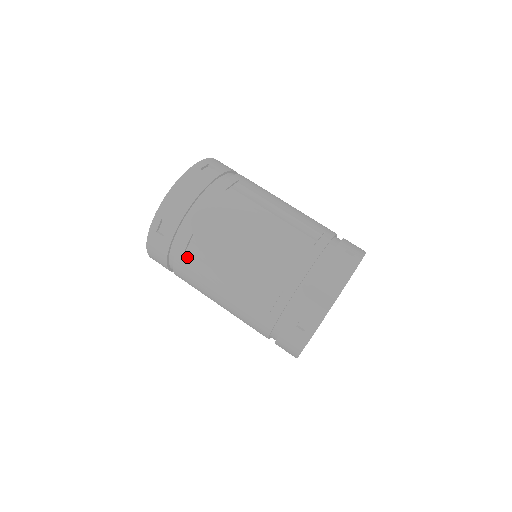
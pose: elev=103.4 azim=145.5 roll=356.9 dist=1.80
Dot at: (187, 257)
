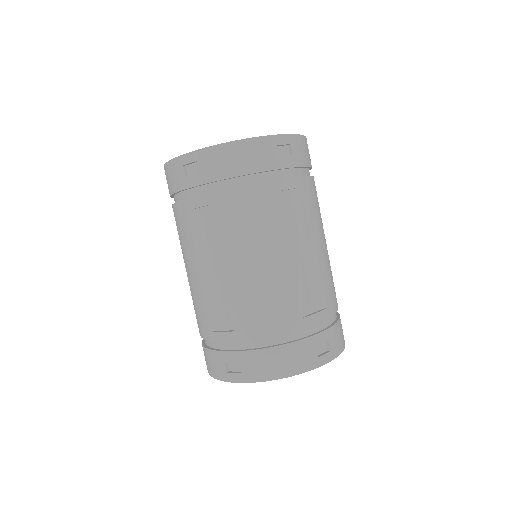
Dot at: (190, 215)
